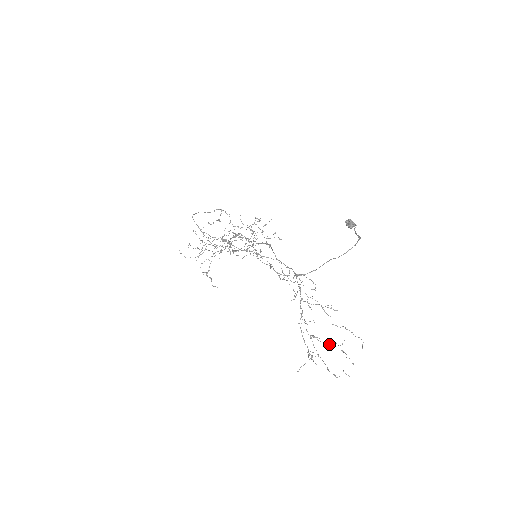
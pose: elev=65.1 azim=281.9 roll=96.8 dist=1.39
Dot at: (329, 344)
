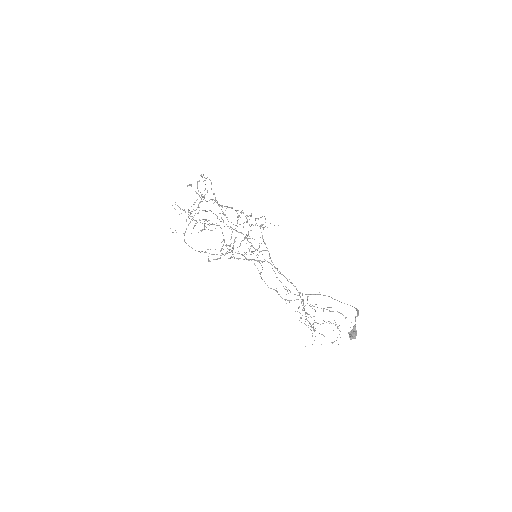
Dot at: occluded
